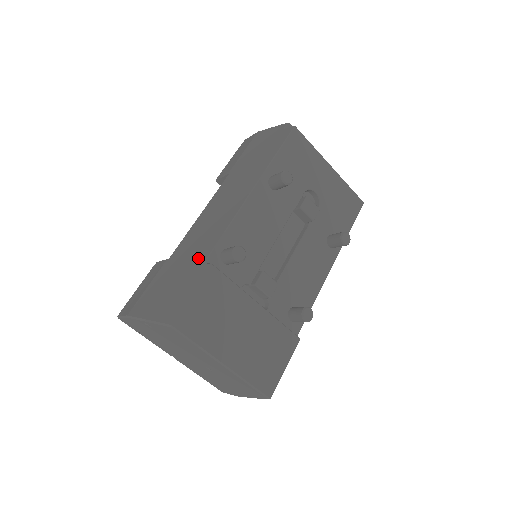
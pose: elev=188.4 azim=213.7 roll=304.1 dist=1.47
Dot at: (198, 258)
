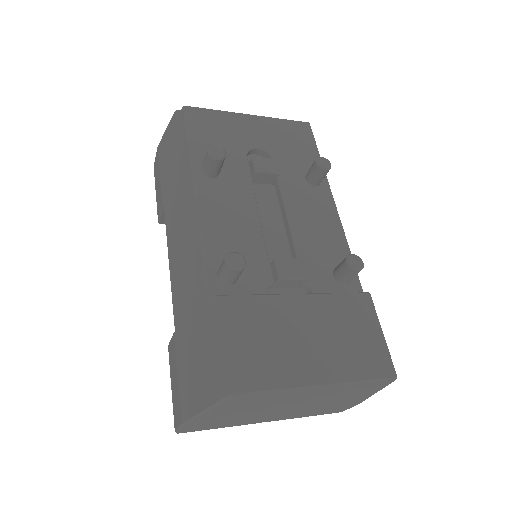
Dot at: (200, 303)
